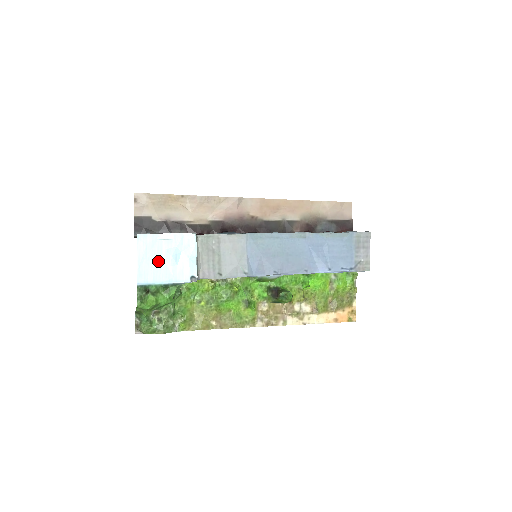
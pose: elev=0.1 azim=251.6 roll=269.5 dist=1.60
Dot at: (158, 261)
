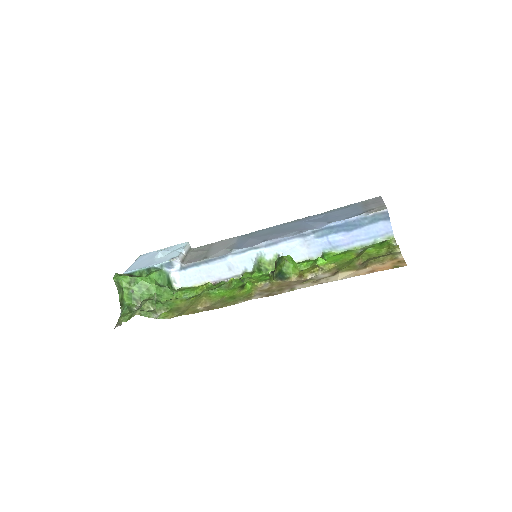
Dot at: (149, 260)
